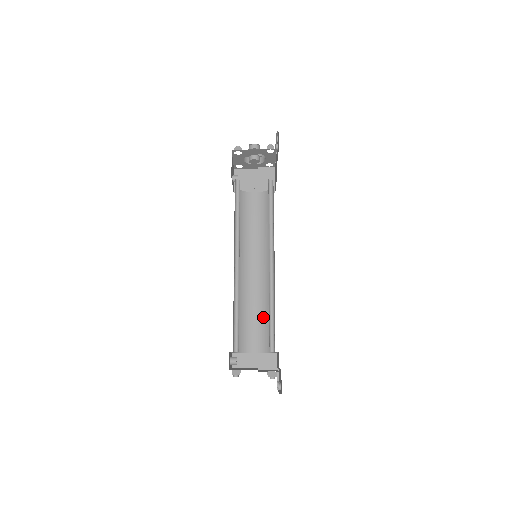
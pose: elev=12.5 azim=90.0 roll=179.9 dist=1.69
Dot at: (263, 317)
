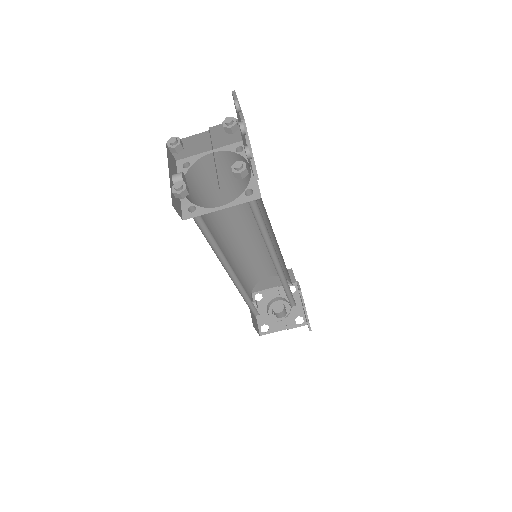
Dot at: occluded
